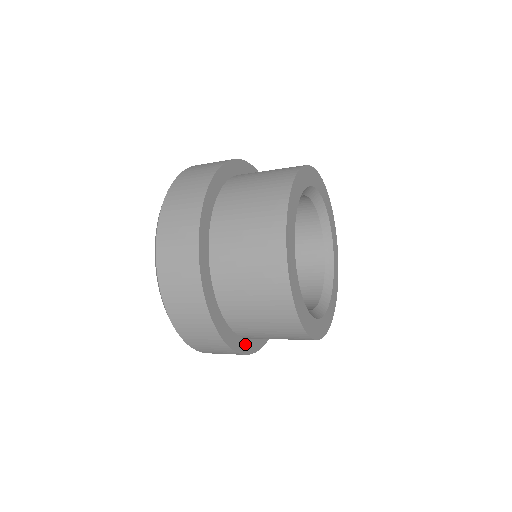
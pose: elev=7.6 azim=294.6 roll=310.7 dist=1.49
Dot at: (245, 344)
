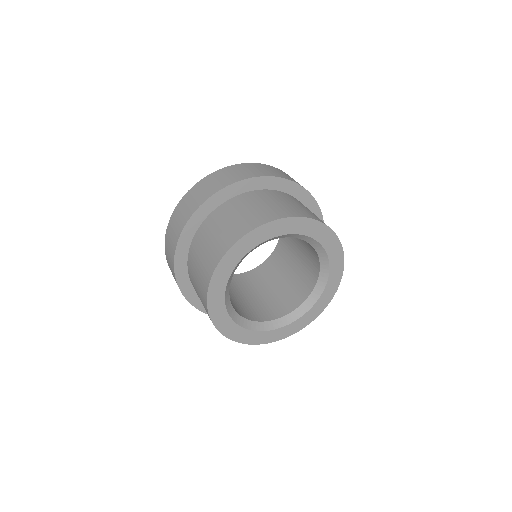
Dot at: occluded
